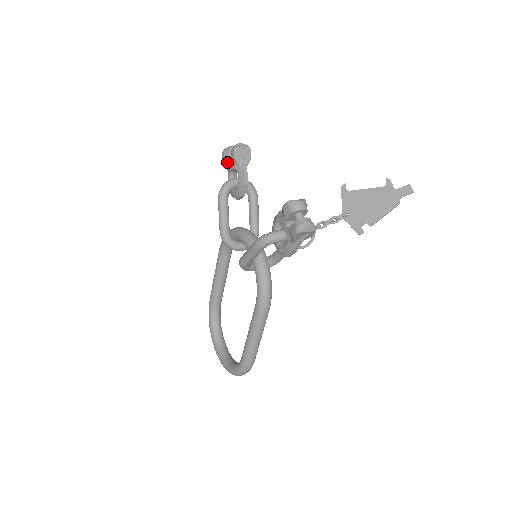
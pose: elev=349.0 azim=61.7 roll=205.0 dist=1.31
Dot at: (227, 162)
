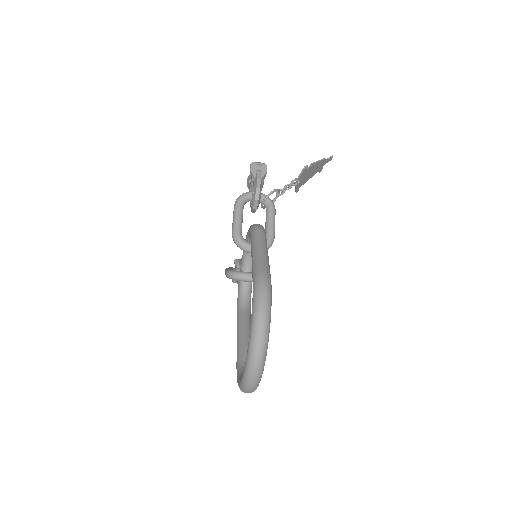
Dot at: occluded
